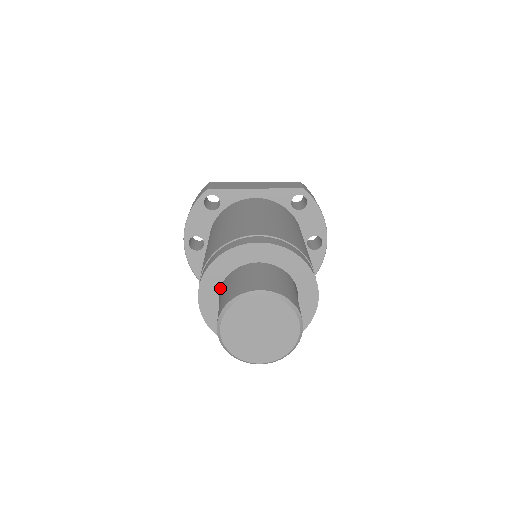
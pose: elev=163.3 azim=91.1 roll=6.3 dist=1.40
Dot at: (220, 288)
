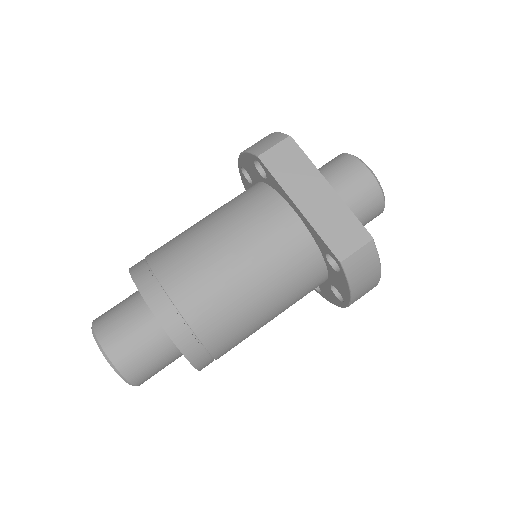
Dot at: occluded
